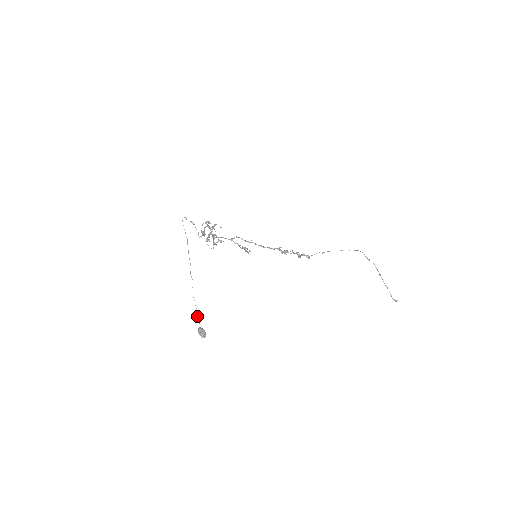
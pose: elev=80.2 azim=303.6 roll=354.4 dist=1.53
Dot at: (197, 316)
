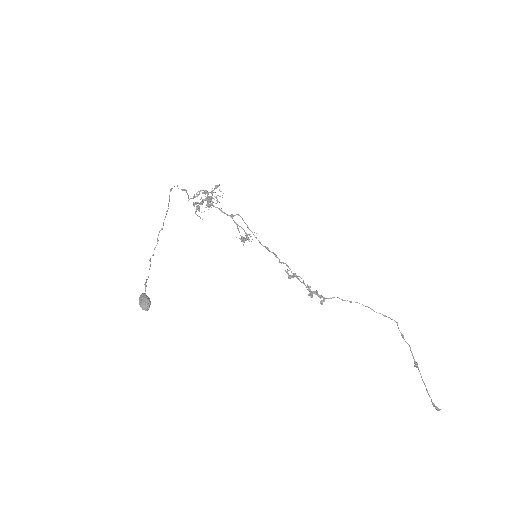
Dot at: (146, 282)
